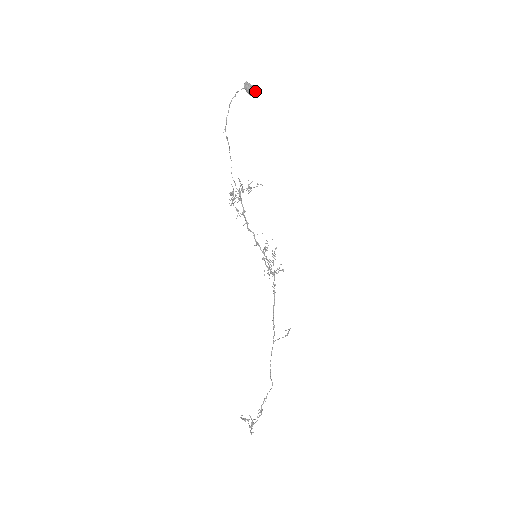
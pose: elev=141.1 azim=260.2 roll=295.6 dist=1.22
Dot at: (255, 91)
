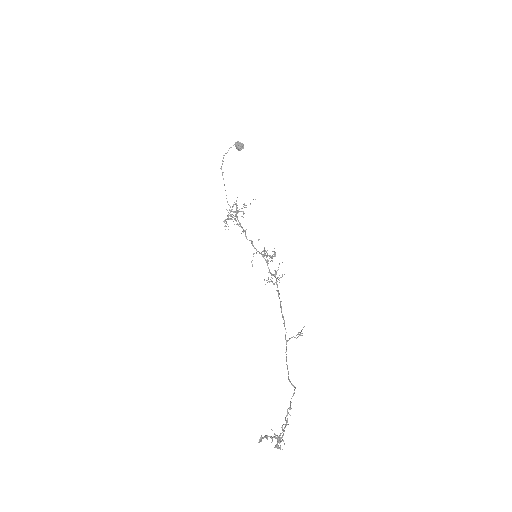
Dot at: occluded
